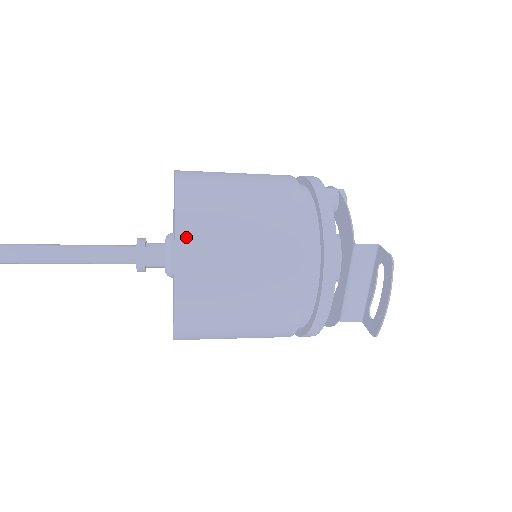
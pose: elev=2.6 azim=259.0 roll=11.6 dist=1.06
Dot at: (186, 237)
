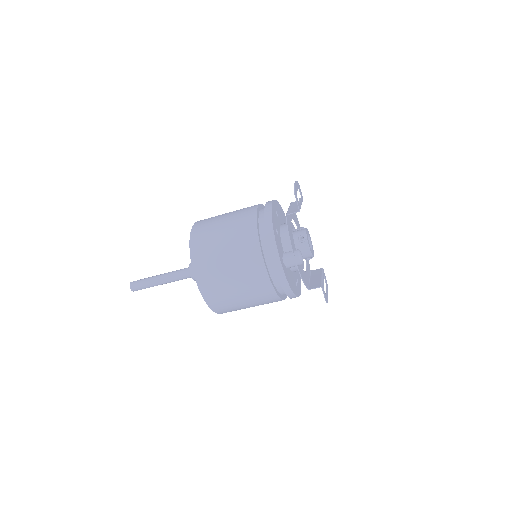
Dot at: occluded
